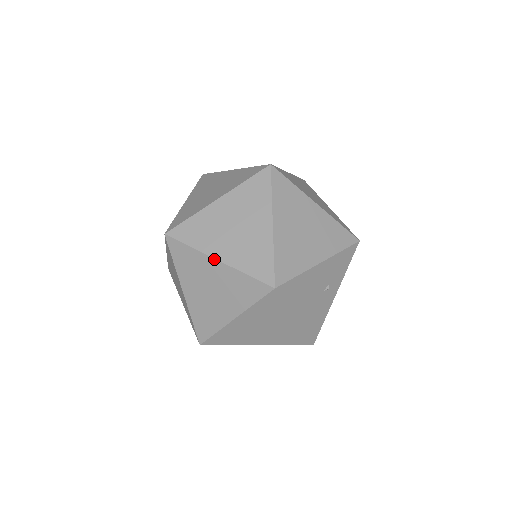
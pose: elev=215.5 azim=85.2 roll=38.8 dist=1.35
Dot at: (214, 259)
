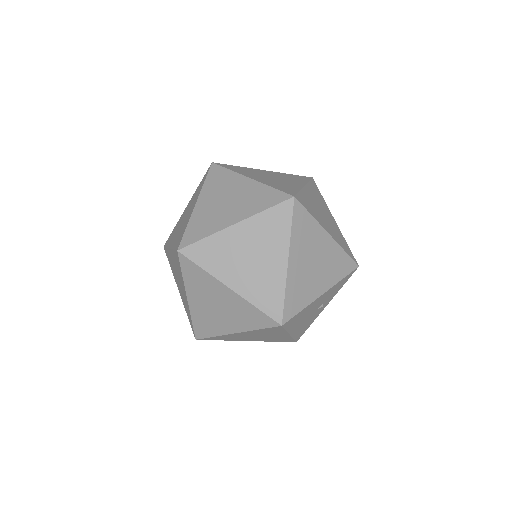
Dot at: (226, 286)
